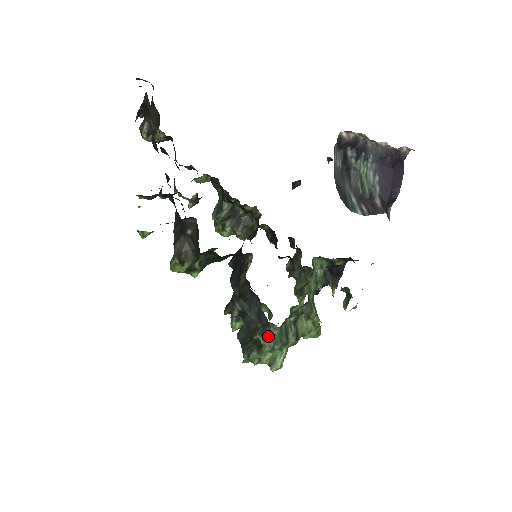
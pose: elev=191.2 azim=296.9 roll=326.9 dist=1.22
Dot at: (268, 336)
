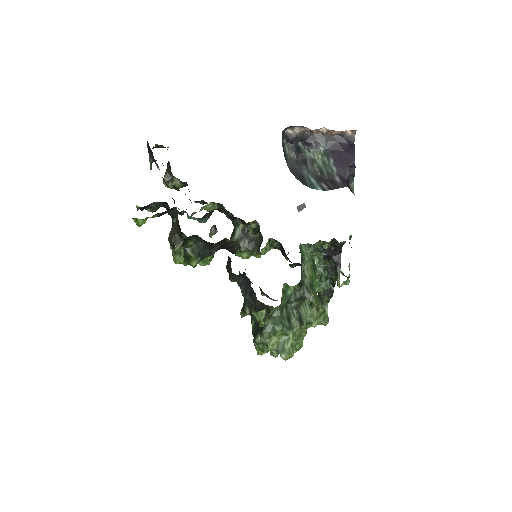
Dot at: (268, 318)
